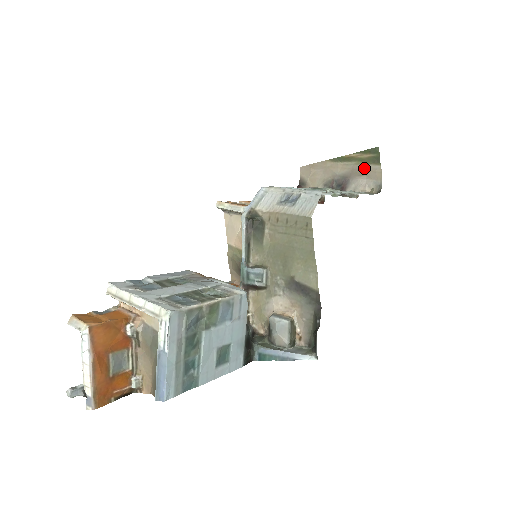
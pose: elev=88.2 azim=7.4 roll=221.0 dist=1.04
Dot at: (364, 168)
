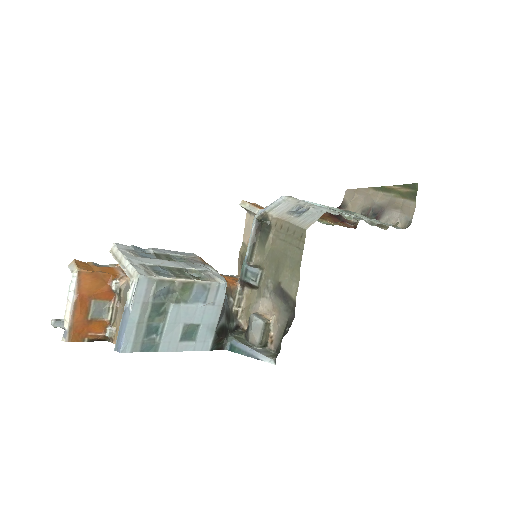
Dot at: (400, 202)
